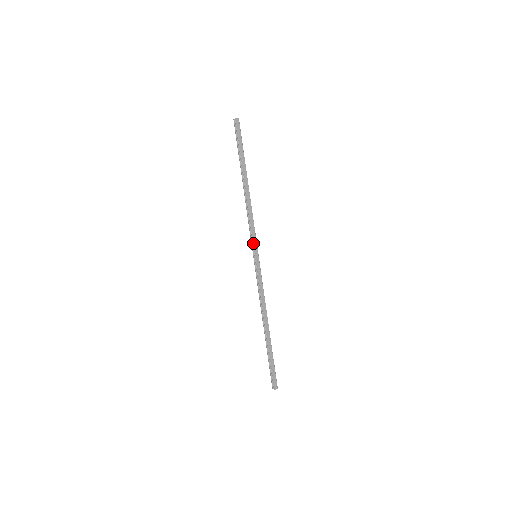
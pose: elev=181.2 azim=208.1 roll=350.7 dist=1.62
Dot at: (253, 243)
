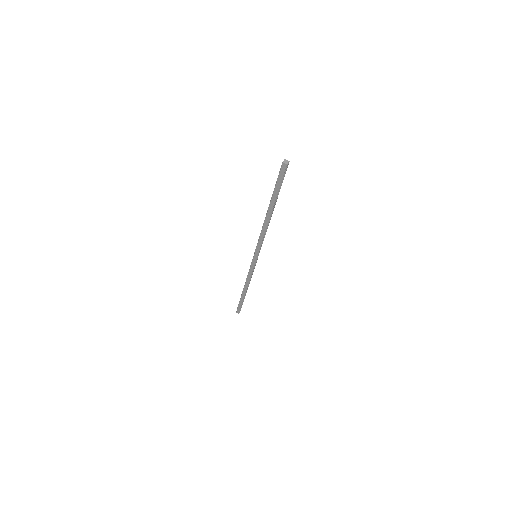
Dot at: (256, 249)
